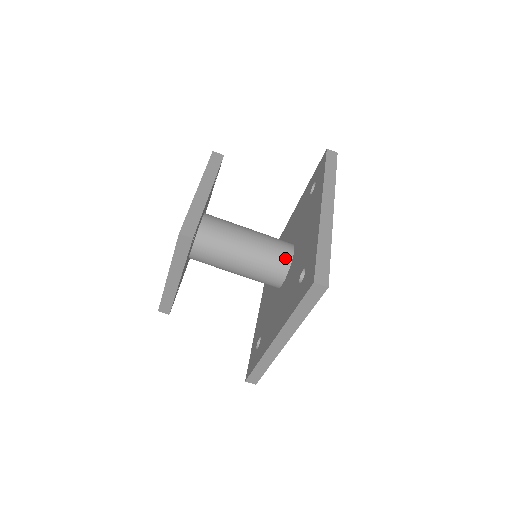
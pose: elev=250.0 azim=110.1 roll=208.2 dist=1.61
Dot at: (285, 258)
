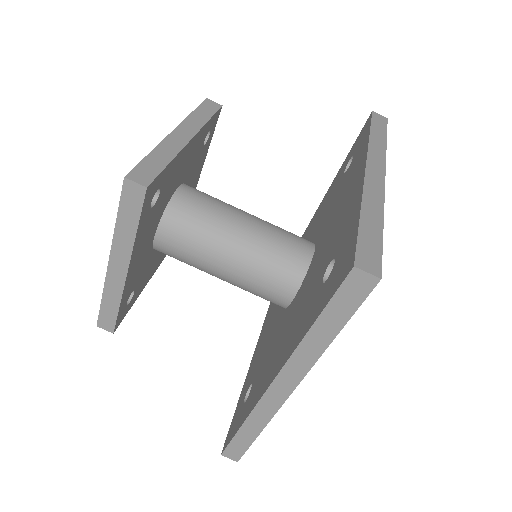
Dot at: (300, 258)
